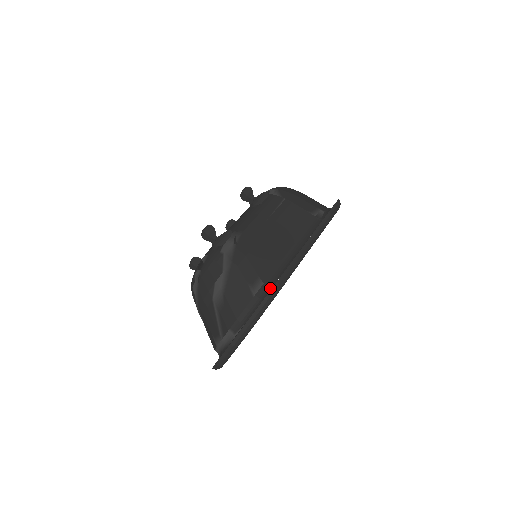
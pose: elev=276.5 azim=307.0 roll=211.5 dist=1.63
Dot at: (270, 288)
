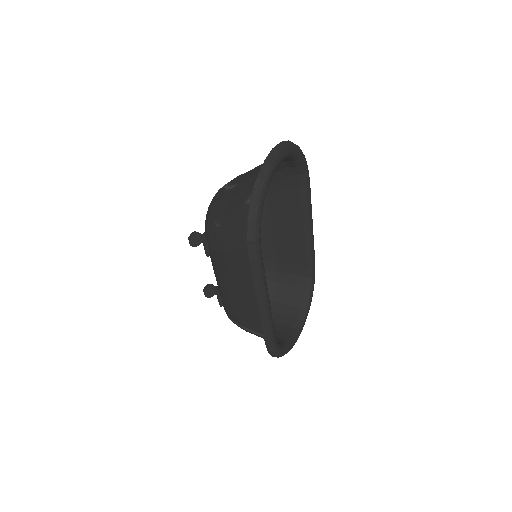
Dot at: (300, 184)
